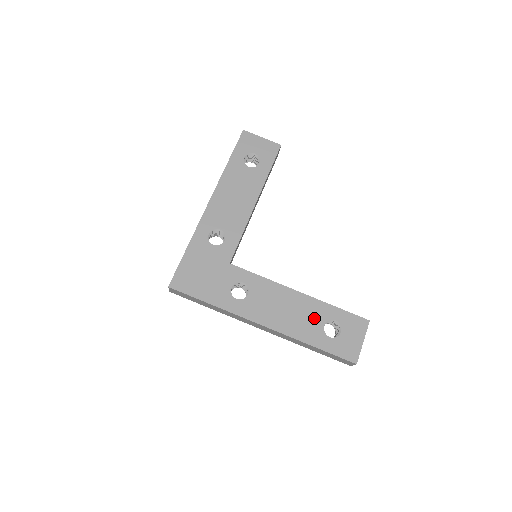
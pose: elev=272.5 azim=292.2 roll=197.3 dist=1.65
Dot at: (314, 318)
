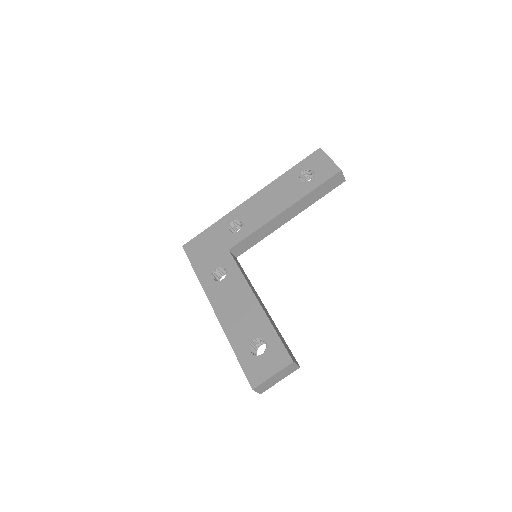
Dot at: (251, 328)
